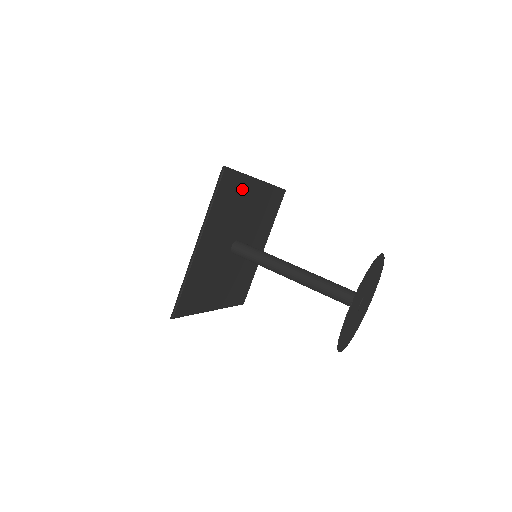
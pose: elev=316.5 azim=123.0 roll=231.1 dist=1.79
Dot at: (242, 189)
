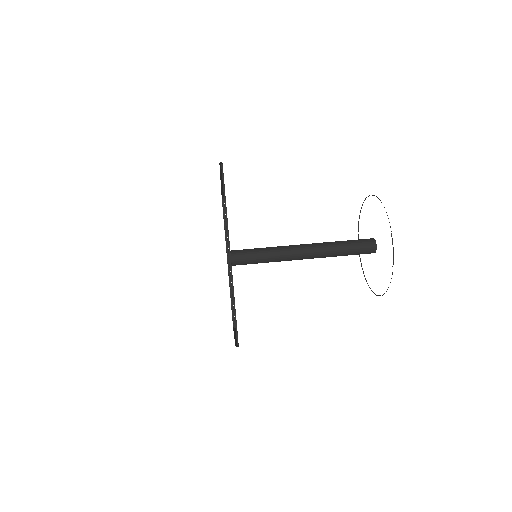
Dot at: occluded
